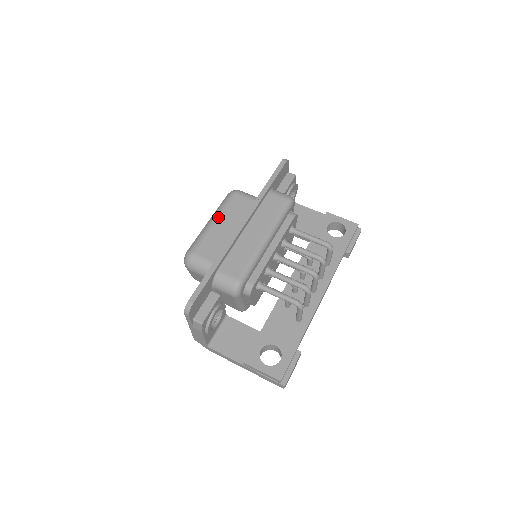
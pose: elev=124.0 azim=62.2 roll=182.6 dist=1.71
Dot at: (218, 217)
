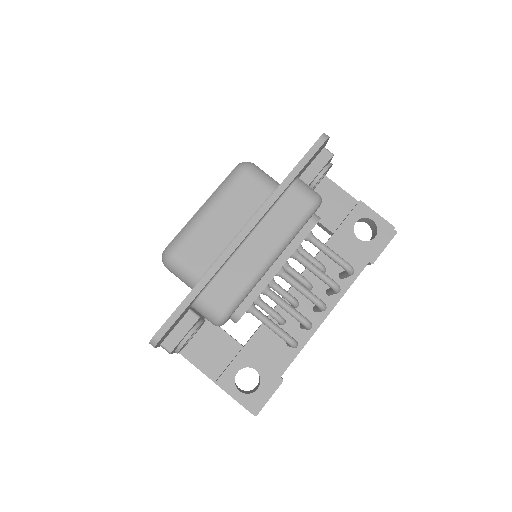
Dot at: (216, 205)
